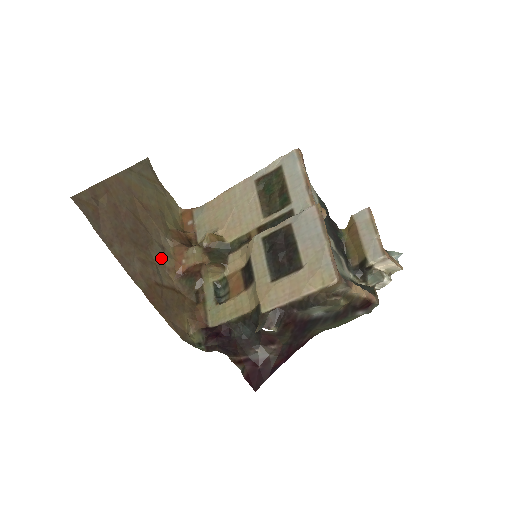
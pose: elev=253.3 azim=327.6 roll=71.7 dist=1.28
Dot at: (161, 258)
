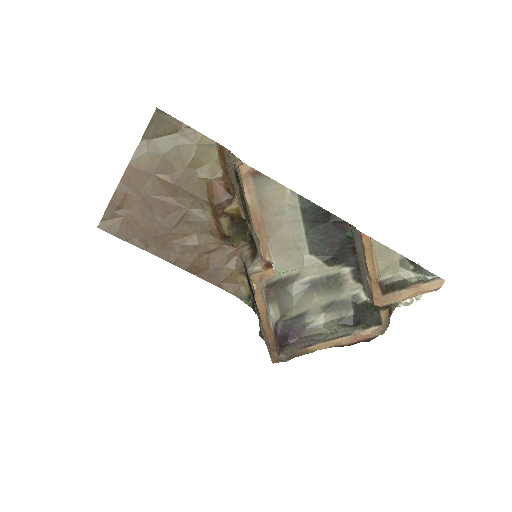
Dot at: (201, 225)
